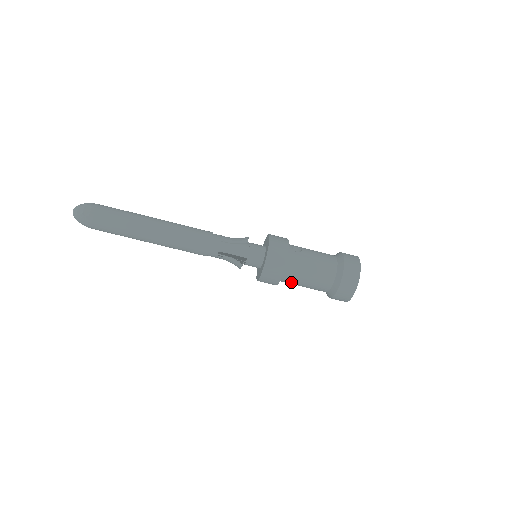
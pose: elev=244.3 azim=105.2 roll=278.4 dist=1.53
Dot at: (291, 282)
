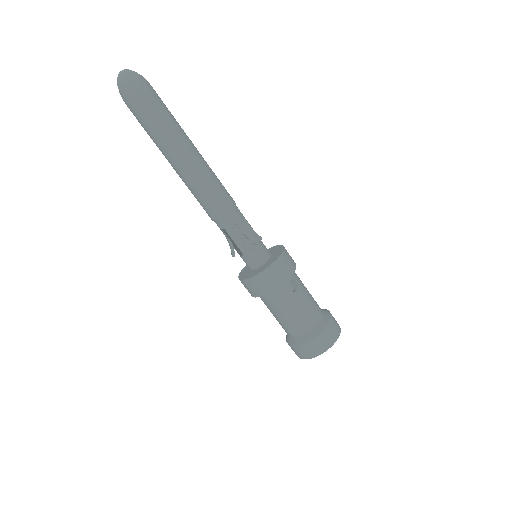
Dot at: (264, 303)
